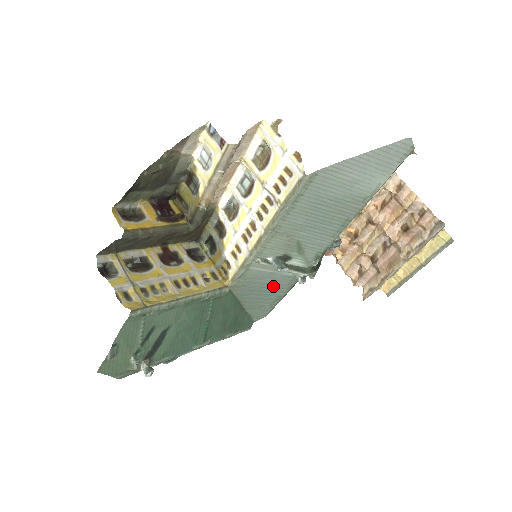
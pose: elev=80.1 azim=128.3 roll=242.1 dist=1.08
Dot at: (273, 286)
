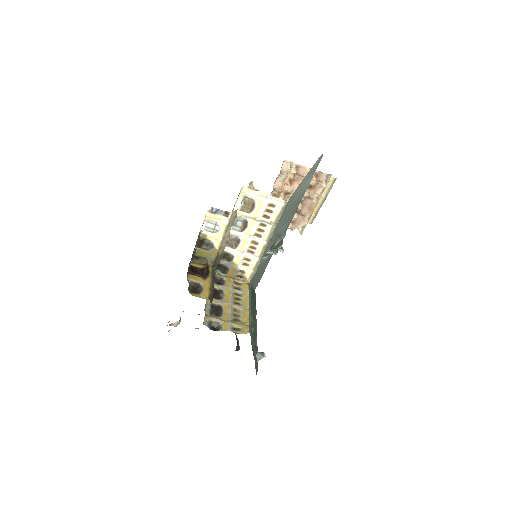
Dot at: (265, 264)
